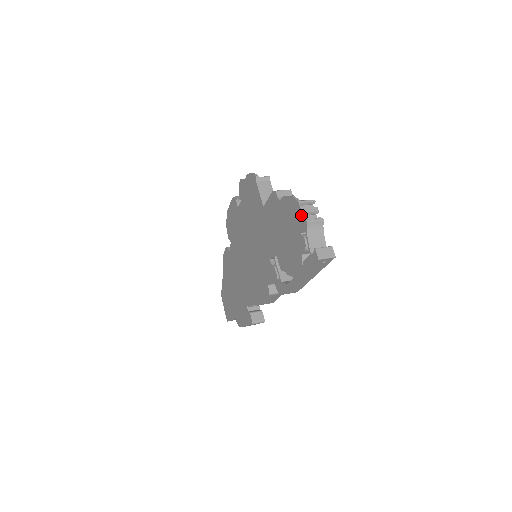
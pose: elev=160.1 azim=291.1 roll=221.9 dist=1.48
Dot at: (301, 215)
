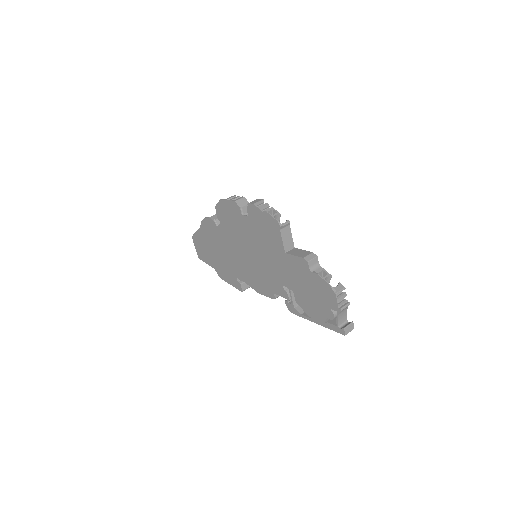
Dot at: (336, 303)
